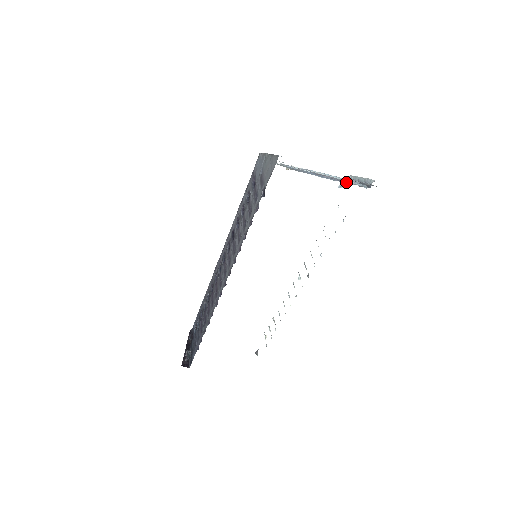
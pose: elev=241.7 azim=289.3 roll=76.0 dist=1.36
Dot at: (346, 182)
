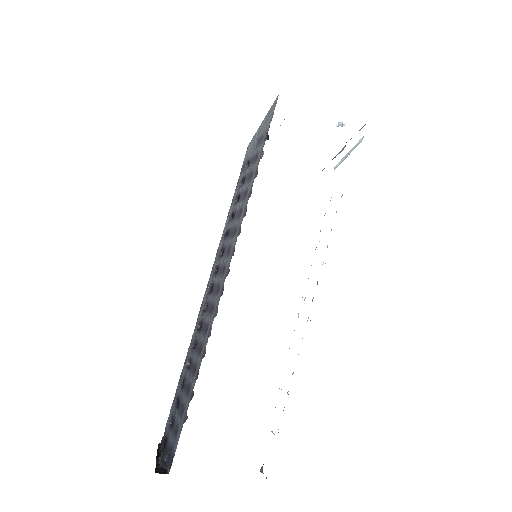
Dot at: (342, 124)
